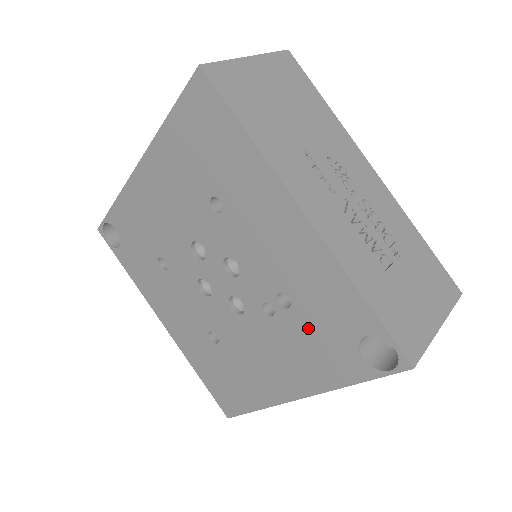
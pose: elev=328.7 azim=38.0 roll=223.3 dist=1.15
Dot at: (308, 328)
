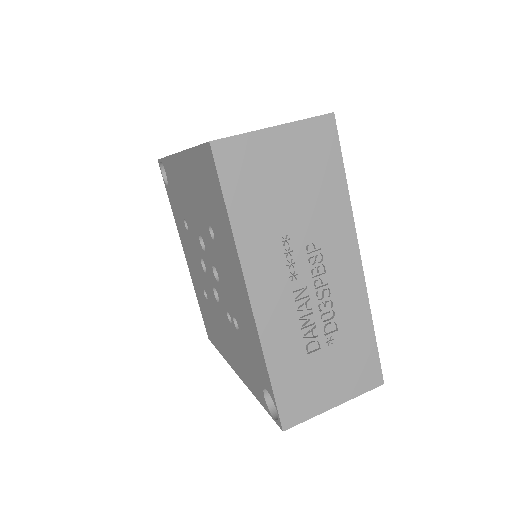
Dot at: (244, 351)
